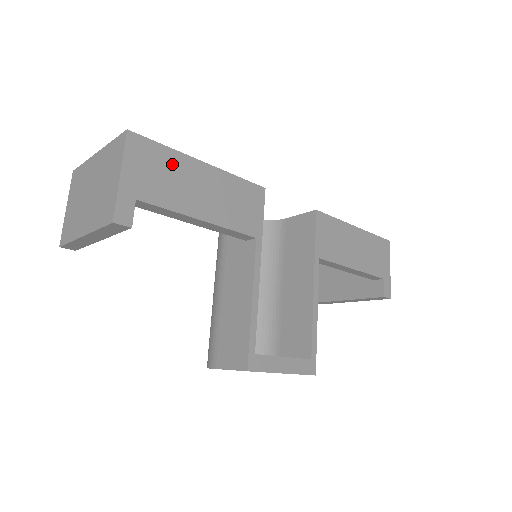
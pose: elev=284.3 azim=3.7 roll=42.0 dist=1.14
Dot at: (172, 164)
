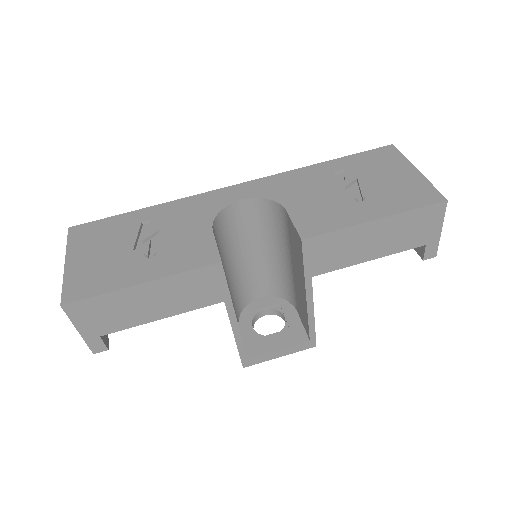
Dot at: (113, 302)
